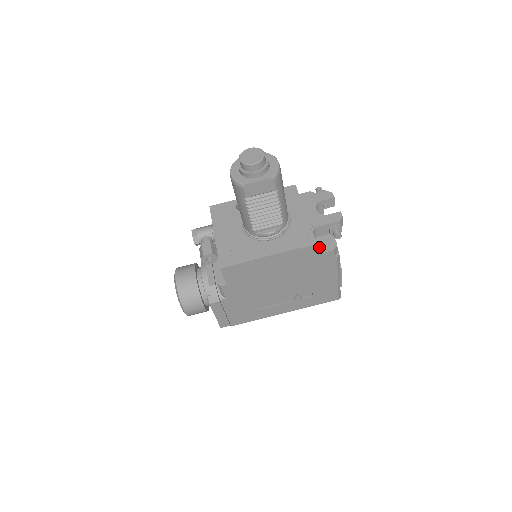
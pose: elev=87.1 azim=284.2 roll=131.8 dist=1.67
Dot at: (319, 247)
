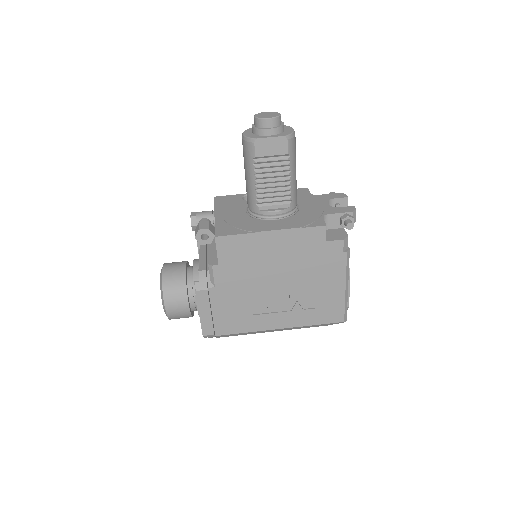
Dot at: (328, 236)
